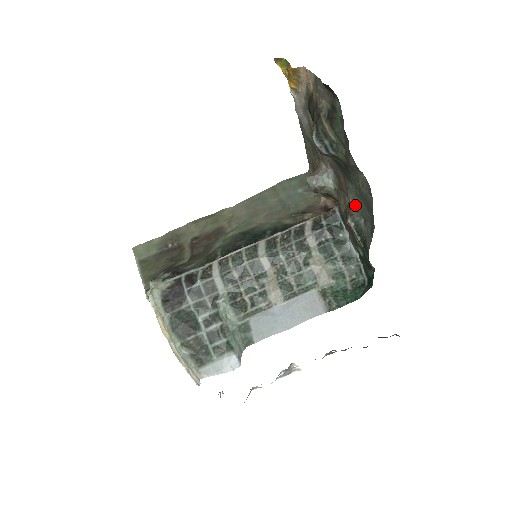
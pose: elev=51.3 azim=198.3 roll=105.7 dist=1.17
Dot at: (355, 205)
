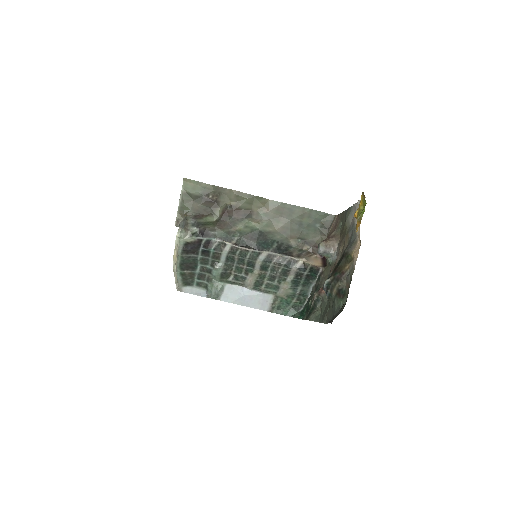
Dot at: (325, 295)
